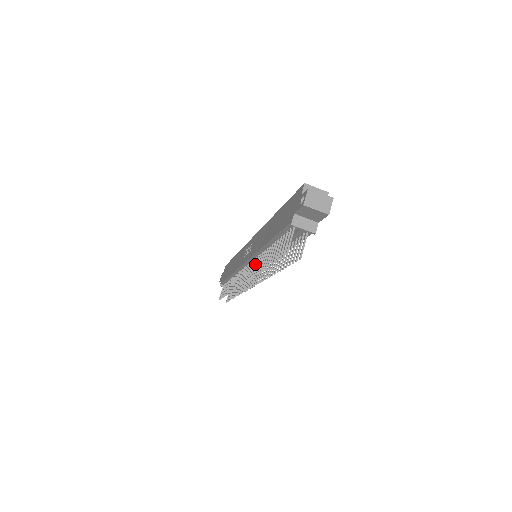
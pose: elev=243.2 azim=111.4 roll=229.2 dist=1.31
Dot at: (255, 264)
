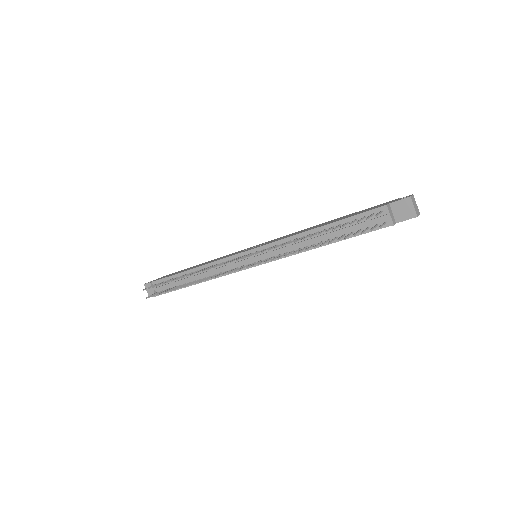
Dot at: occluded
